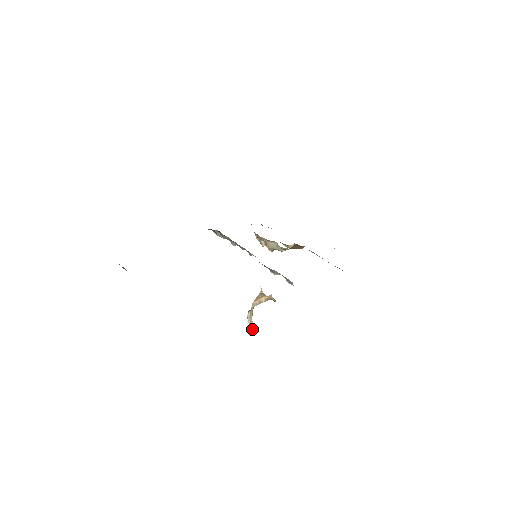
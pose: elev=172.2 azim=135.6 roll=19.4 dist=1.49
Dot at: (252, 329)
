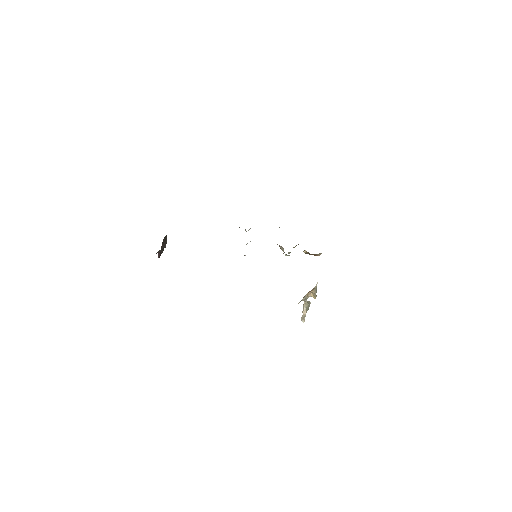
Dot at: (302, 318)
